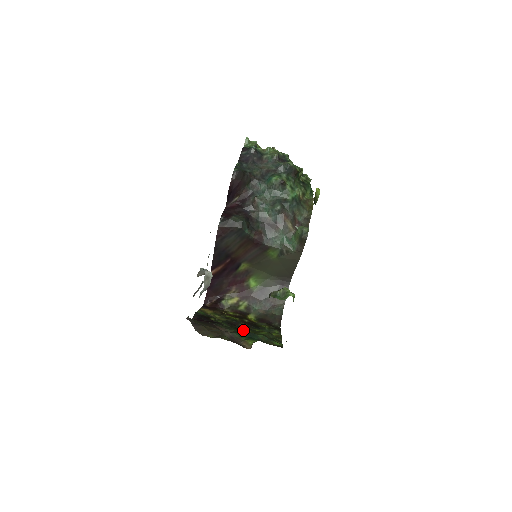
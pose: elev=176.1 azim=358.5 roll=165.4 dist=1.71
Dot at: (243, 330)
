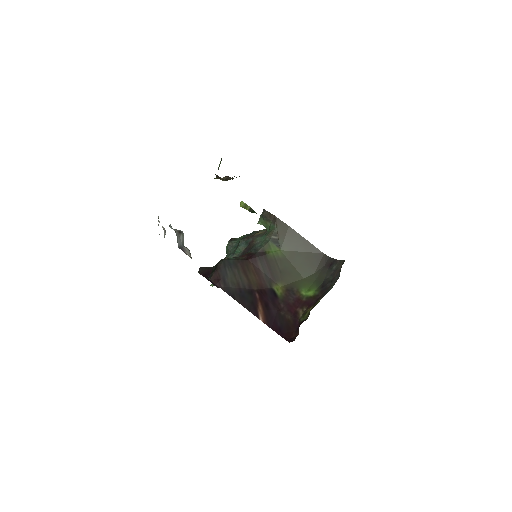
Dot at: occluded
